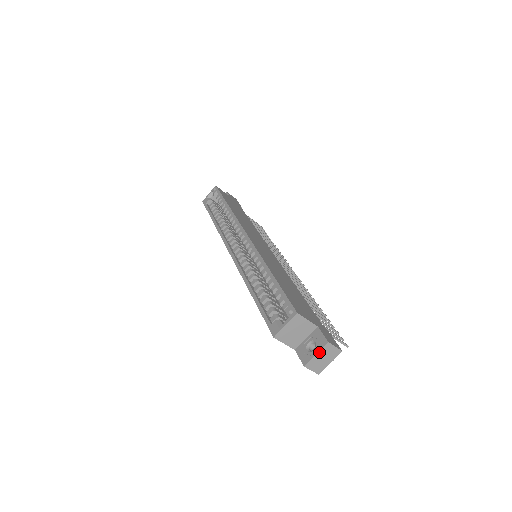
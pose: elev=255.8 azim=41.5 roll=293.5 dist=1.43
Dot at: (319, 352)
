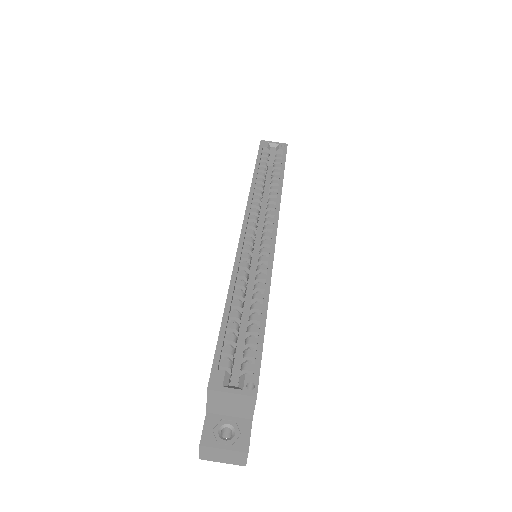
Dot at: (229, 450)
